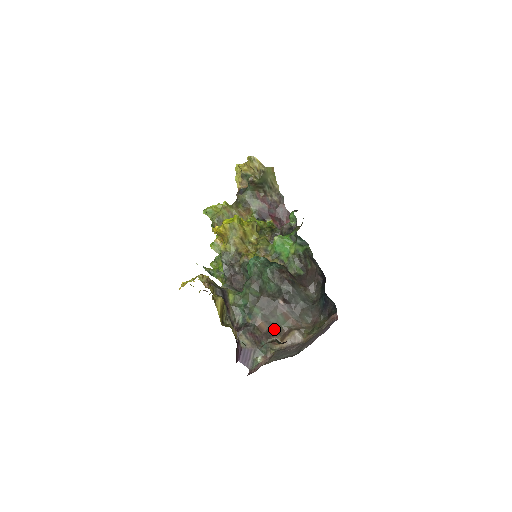
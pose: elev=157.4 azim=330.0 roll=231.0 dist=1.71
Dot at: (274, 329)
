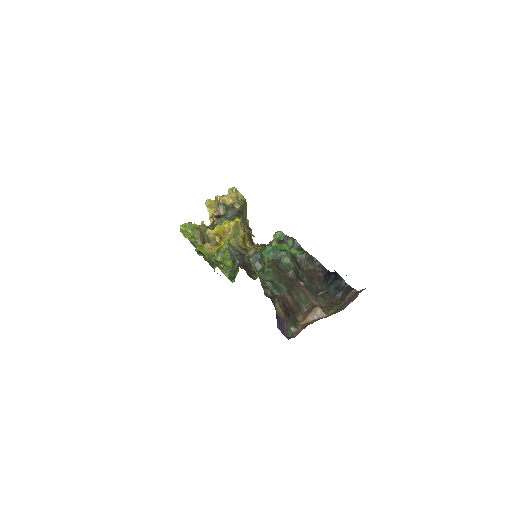
Dot at: (297, 306)
